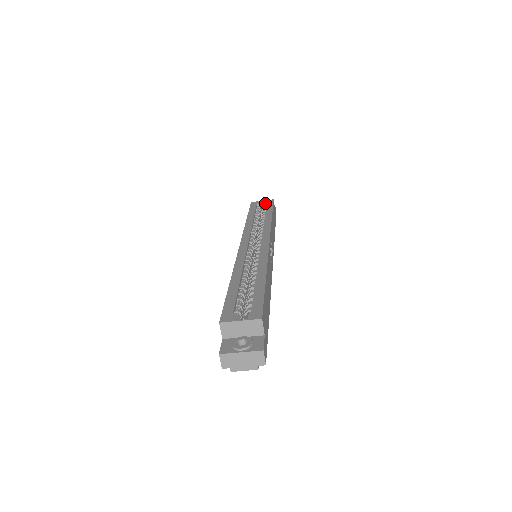
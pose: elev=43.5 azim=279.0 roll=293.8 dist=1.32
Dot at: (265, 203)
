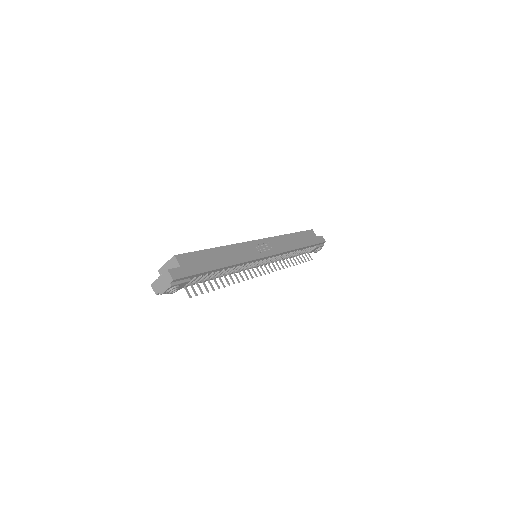
Dot at: occluded
